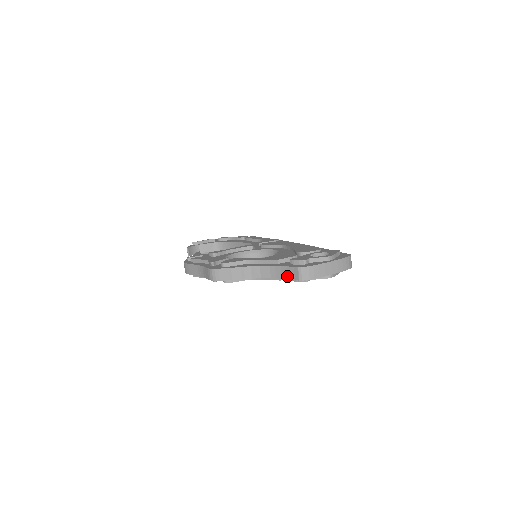
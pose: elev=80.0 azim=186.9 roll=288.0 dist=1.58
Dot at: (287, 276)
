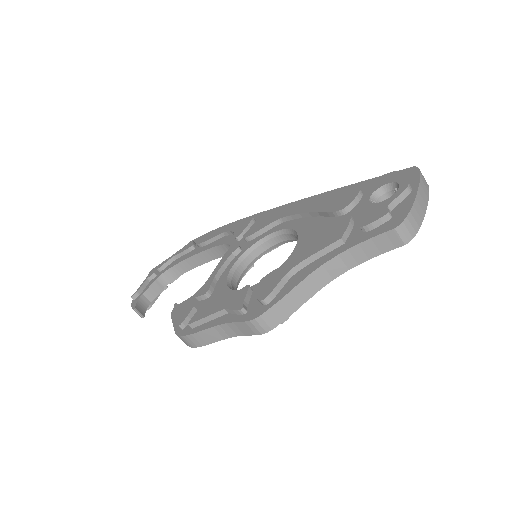
Dot at: (377, 251)
